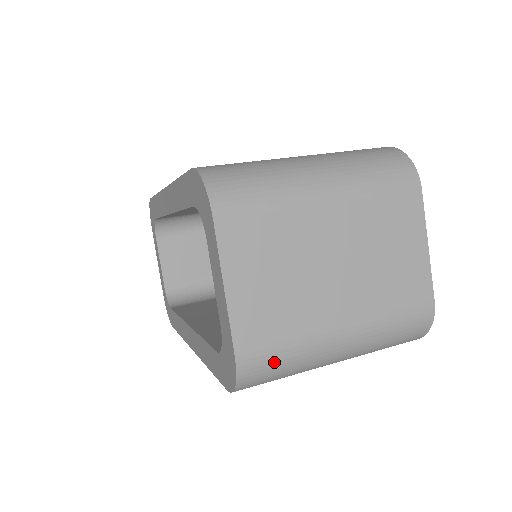
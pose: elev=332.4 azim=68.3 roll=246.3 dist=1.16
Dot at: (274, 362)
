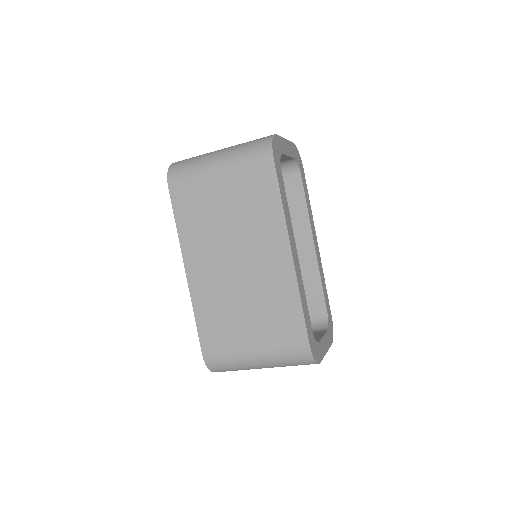
Dot at: (188, 159)
